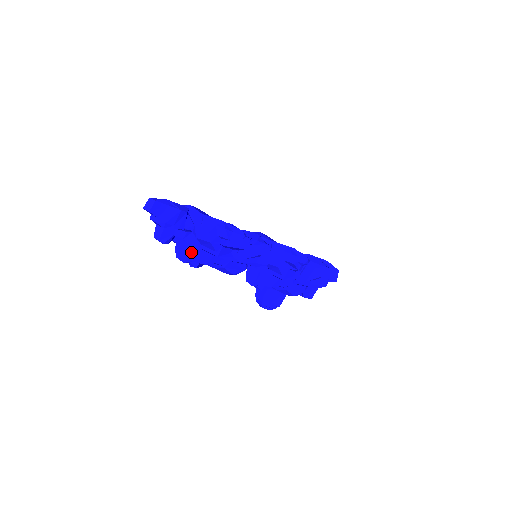
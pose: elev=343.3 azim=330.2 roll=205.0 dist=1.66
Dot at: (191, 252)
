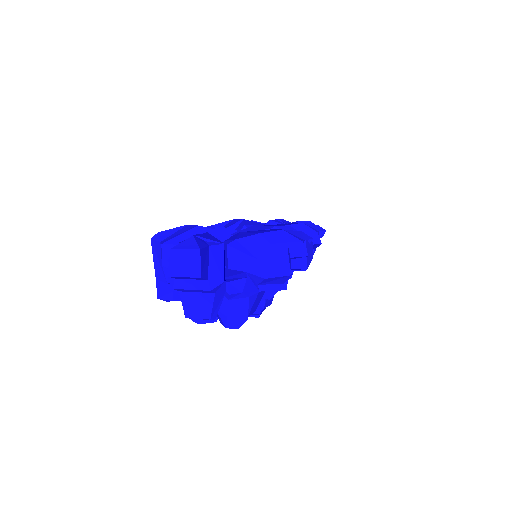
Dot at: (248, 306)
